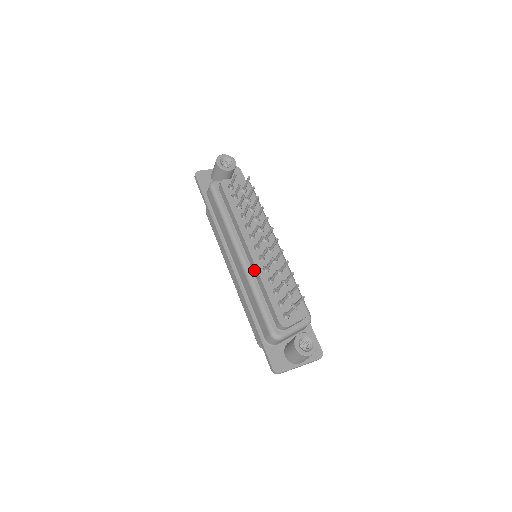
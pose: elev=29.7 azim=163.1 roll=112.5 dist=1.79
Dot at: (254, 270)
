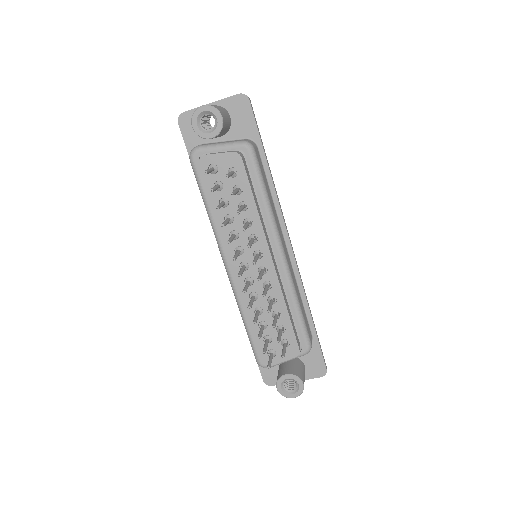
Dot at: occluded
